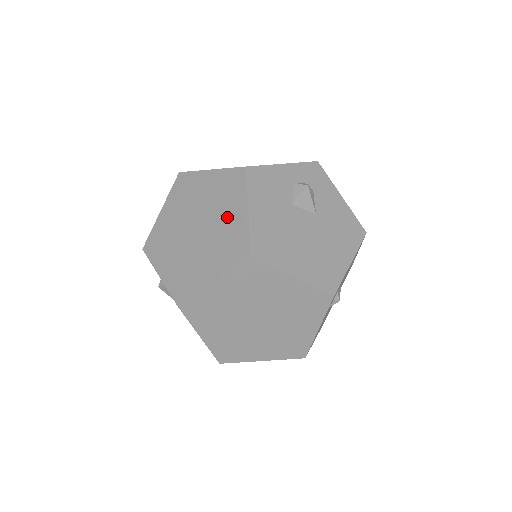
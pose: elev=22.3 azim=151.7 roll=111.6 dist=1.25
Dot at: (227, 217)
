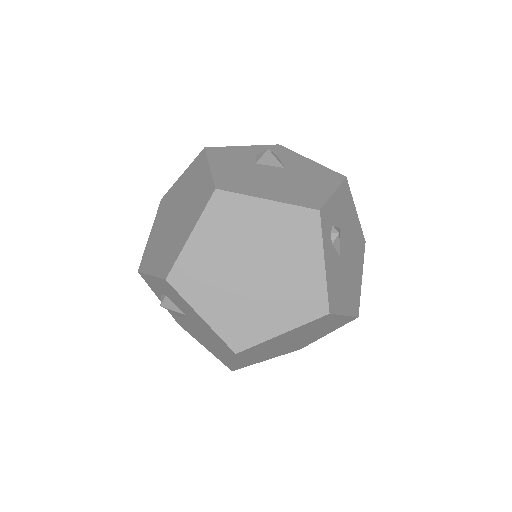
Dot at: (195, 186)
